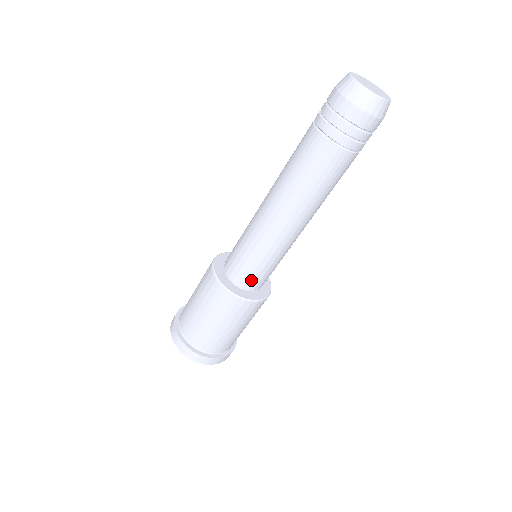
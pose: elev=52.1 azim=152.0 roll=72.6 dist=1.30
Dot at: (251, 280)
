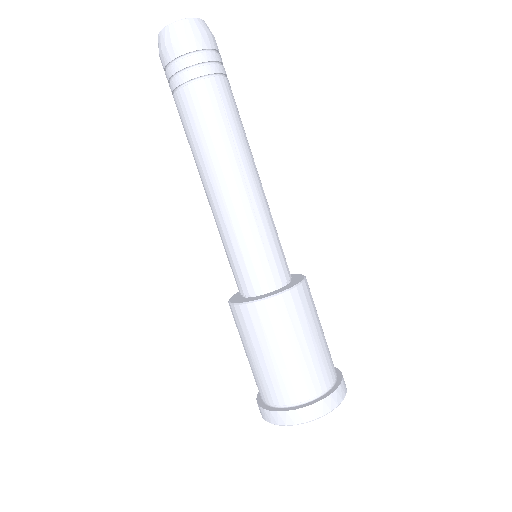
Dot at: (242, 280)
